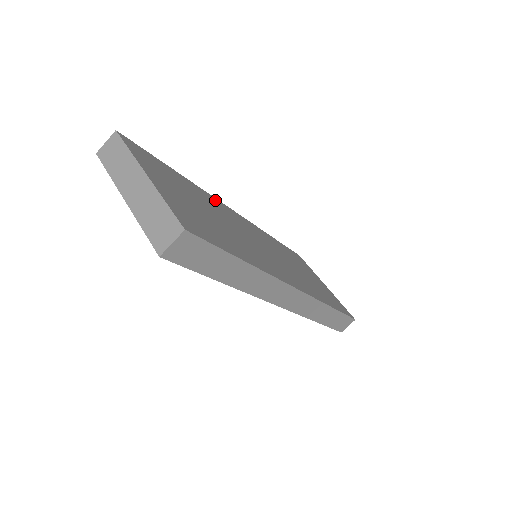
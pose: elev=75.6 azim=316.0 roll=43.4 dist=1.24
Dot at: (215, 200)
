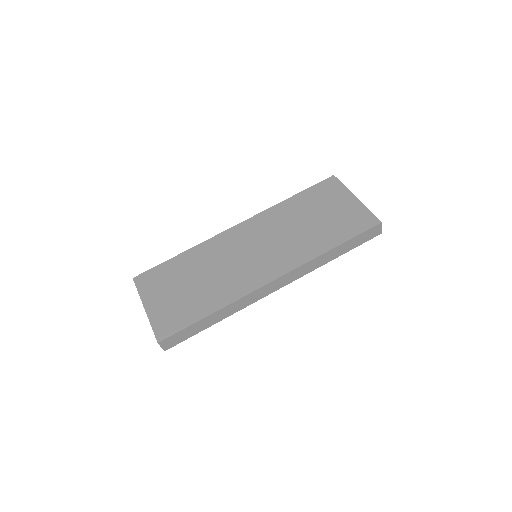
Dot at: (213, 241)
